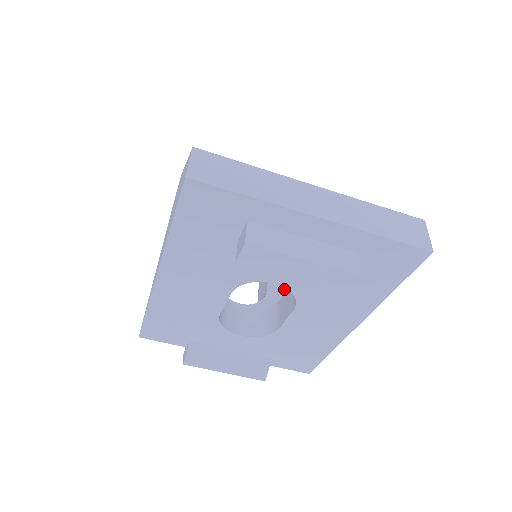
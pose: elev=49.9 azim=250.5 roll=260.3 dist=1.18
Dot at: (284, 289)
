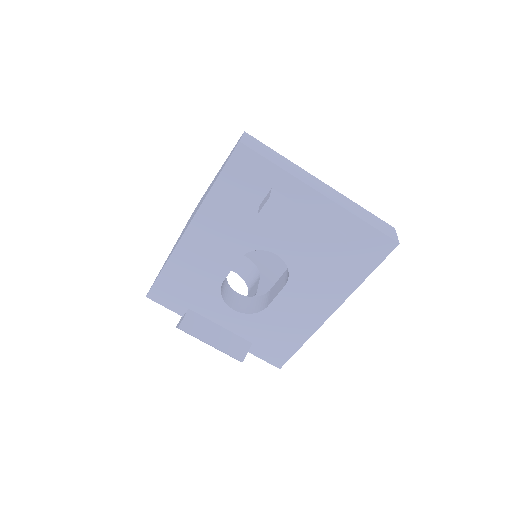
Dot at: occluded
